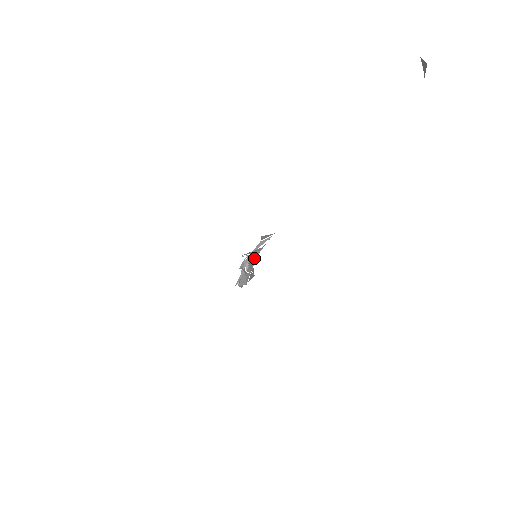
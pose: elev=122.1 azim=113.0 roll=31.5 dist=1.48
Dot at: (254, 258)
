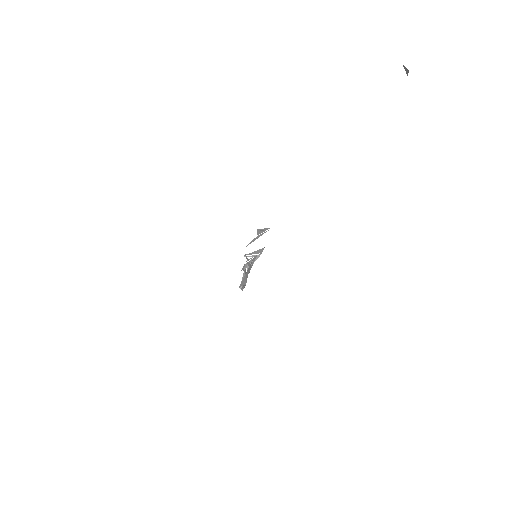
Dot at: occluded
